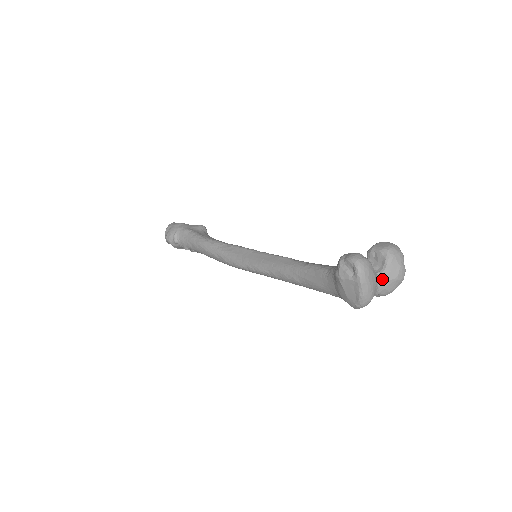
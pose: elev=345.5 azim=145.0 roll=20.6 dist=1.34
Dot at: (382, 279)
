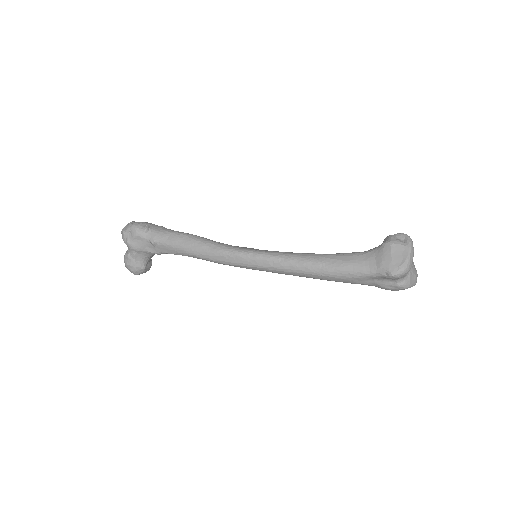
Dot at: occluded
